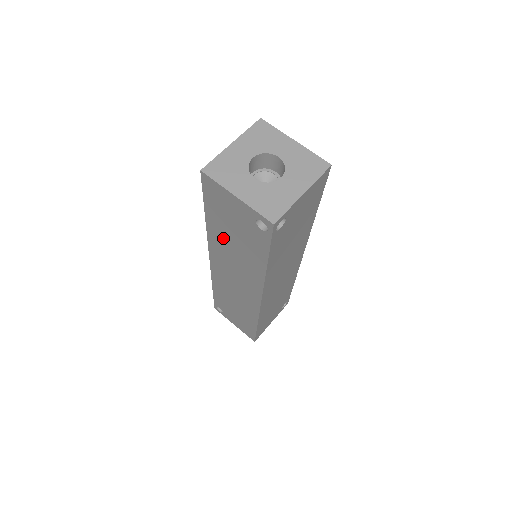
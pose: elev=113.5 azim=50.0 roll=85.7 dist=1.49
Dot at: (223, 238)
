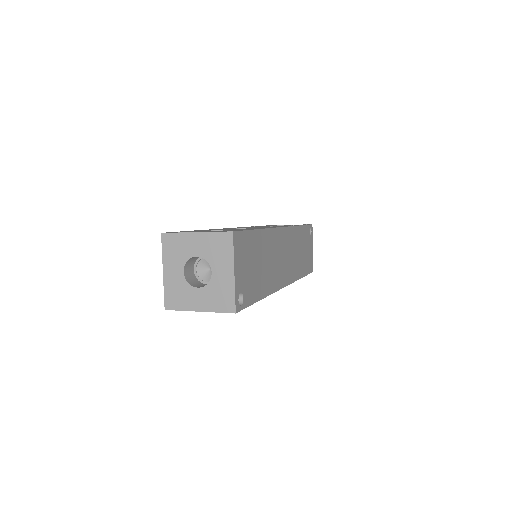
Dot at: occluded
